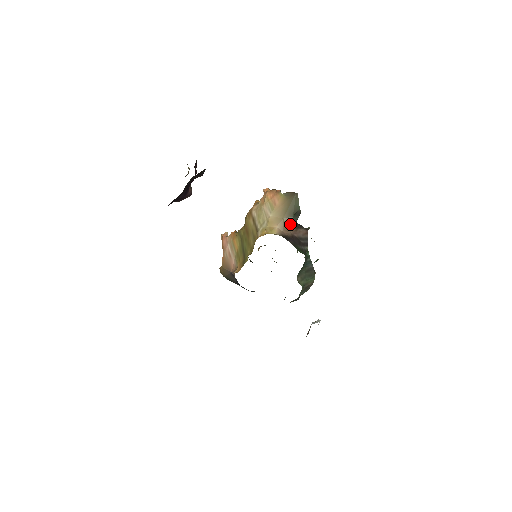
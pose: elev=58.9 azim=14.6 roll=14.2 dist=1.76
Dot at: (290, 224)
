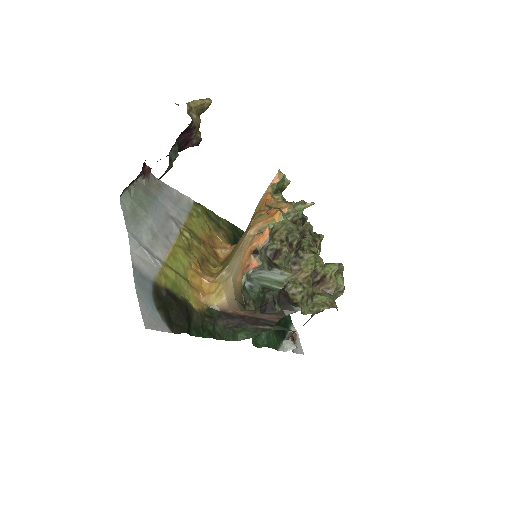
Dot at: (242, 309)
